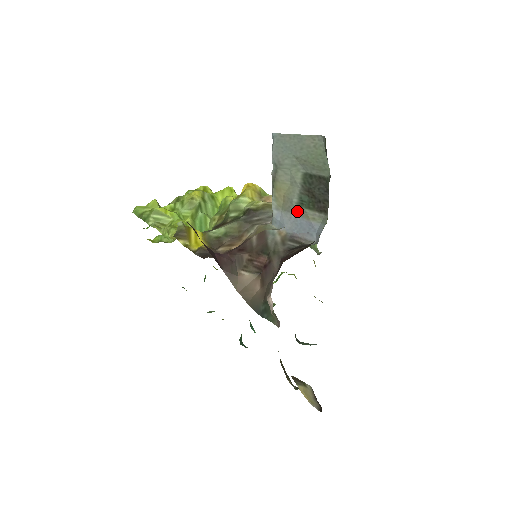
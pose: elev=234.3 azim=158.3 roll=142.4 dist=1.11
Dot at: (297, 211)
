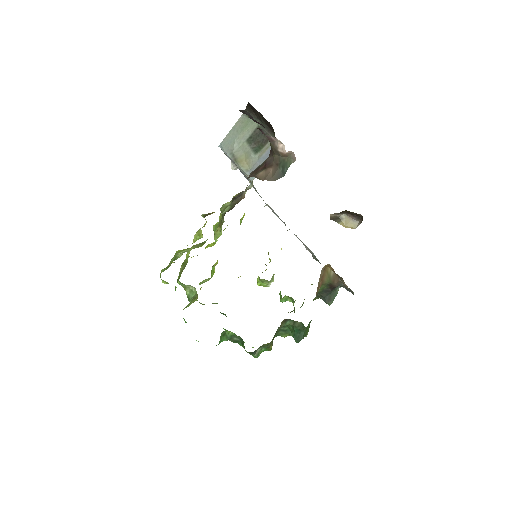
Dot at: (257, 158)
